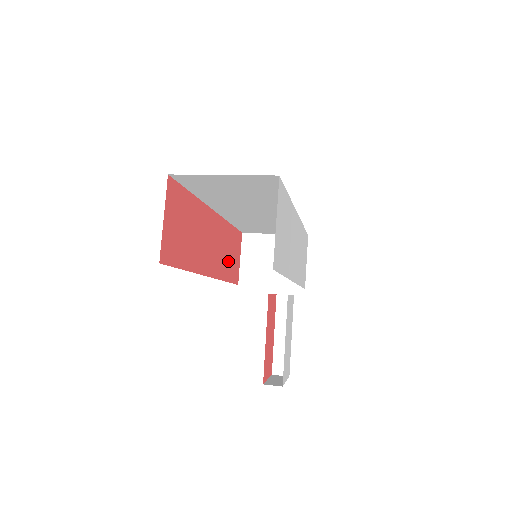
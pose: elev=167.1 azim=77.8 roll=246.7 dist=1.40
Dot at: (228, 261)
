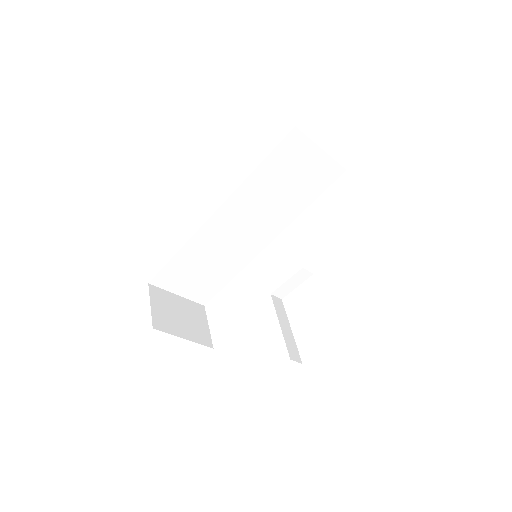
Dot at: occluded
